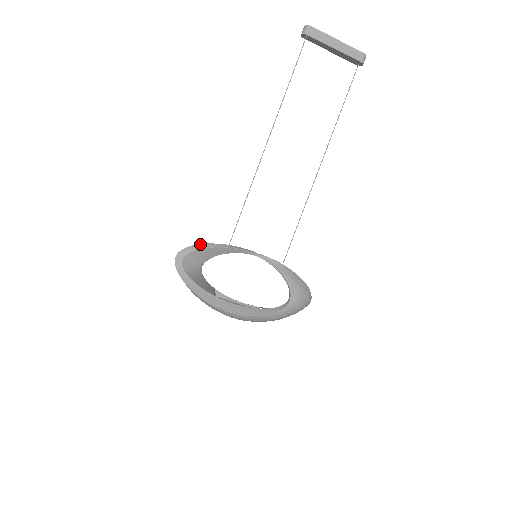
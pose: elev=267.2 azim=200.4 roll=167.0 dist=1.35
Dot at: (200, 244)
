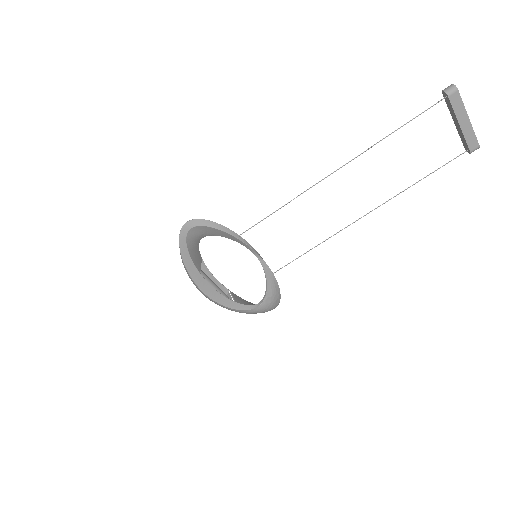
Dot at: (215, 222)
